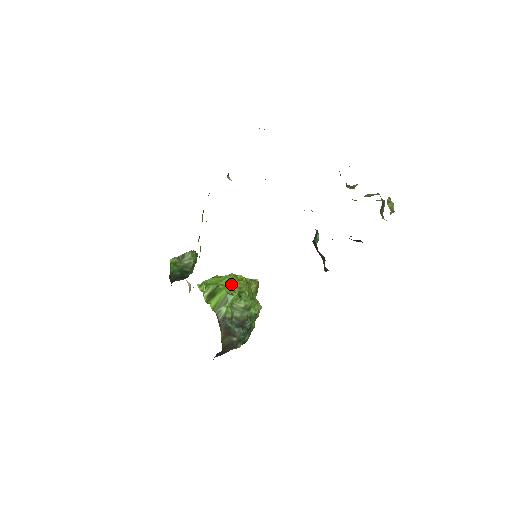
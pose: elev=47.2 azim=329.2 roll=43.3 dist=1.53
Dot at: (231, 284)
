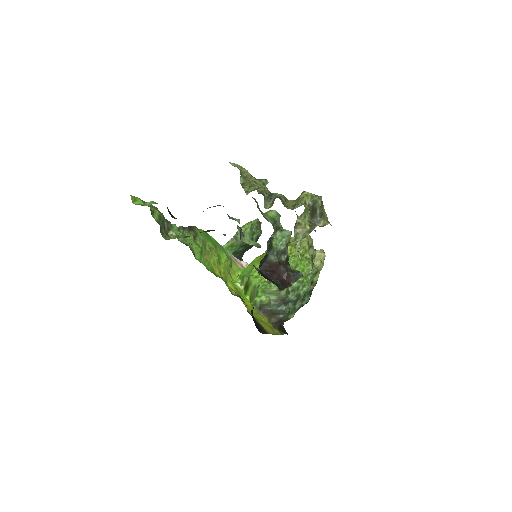
Dot at: occluded
